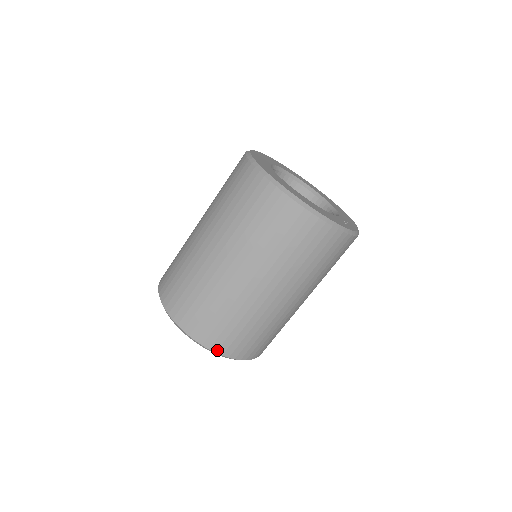
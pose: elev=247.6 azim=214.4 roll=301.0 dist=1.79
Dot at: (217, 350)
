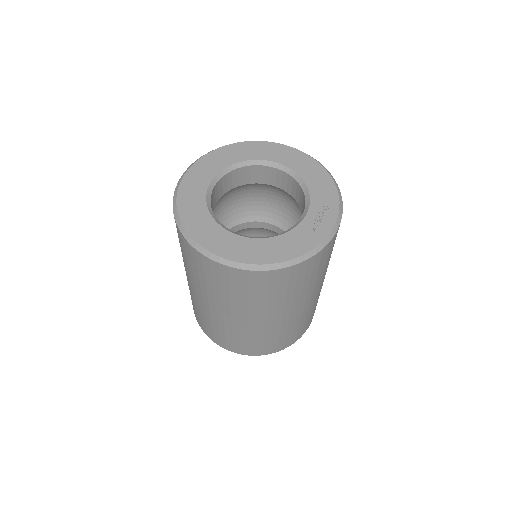
Dot at: (270, 353)
